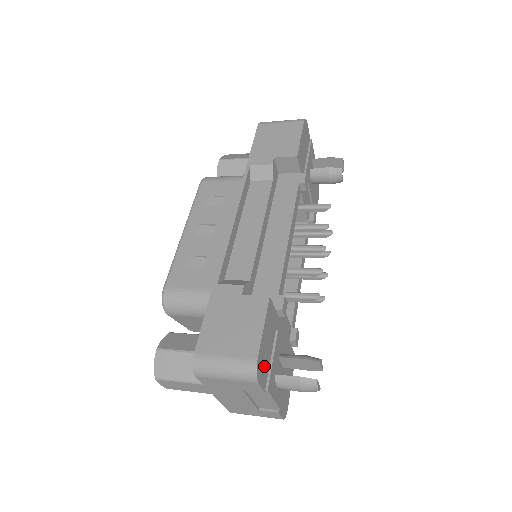
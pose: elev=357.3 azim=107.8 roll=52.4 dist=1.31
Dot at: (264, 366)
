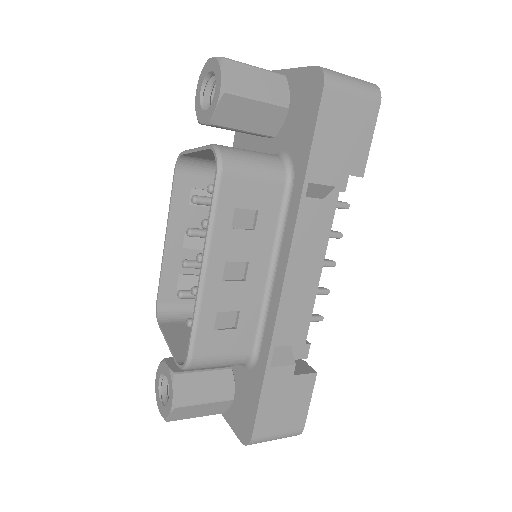
Dot at: occluded
